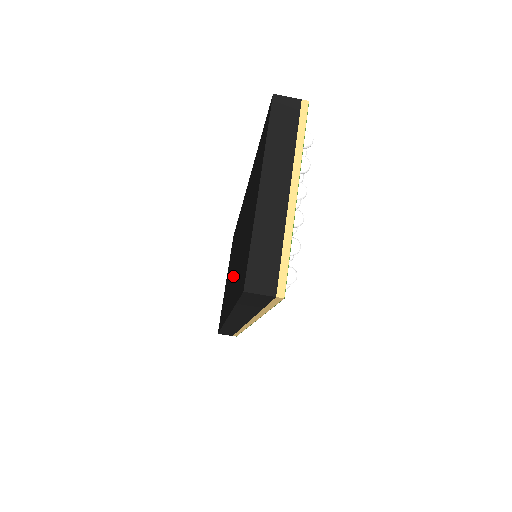
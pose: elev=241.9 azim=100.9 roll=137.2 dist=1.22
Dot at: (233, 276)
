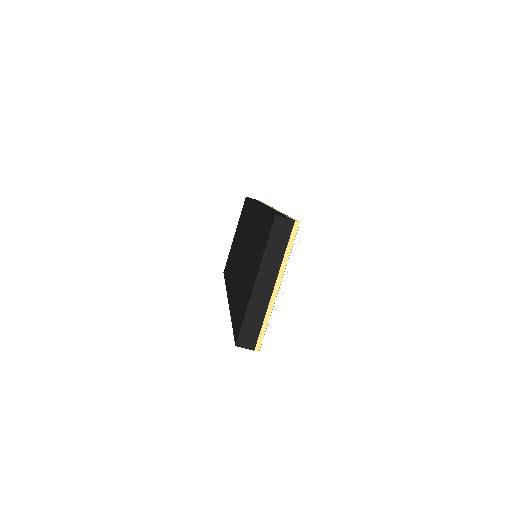
Dot at: (237, 274)
